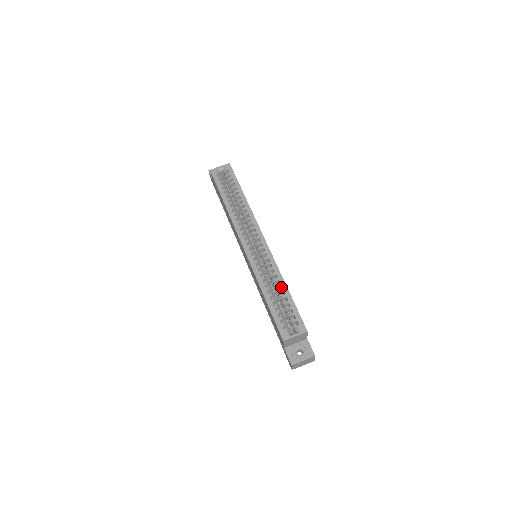
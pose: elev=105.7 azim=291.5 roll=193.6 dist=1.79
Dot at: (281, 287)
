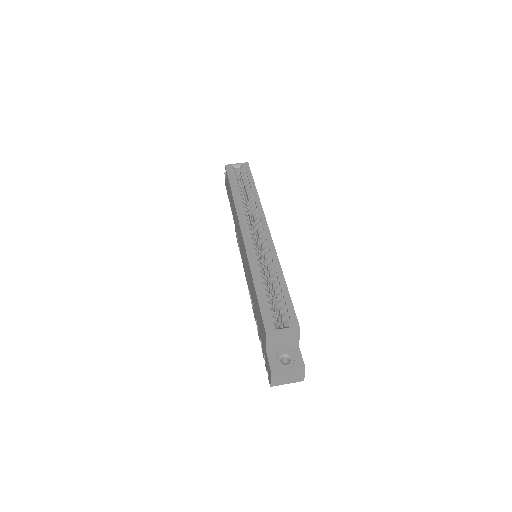
Dot at: (277, 278)
